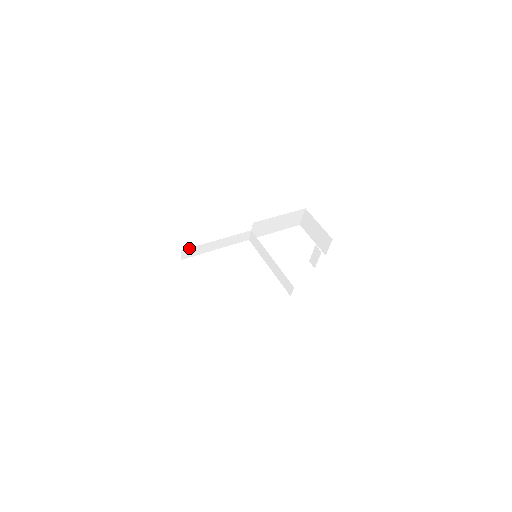
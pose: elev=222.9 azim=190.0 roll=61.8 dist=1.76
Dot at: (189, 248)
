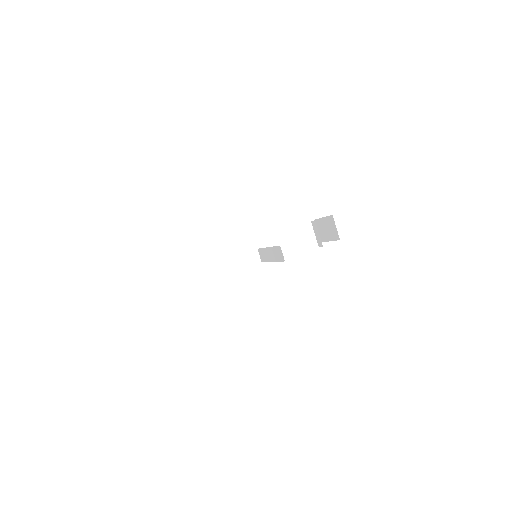
Dot at: (192, 270)
